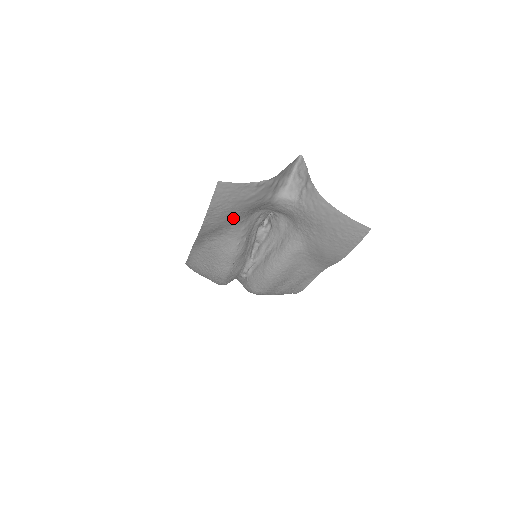
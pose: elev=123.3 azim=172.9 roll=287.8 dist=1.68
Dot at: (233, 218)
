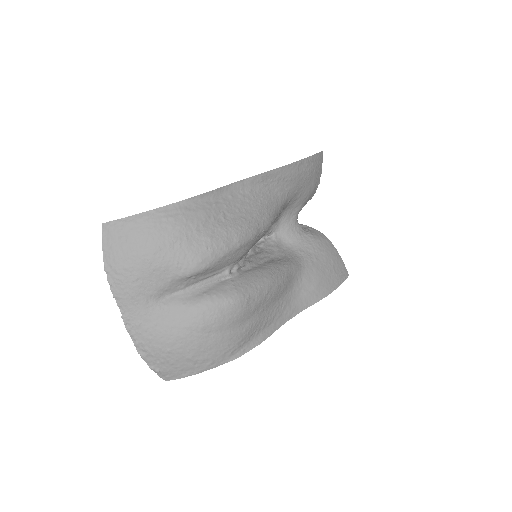
Dot at: (298, 188)
